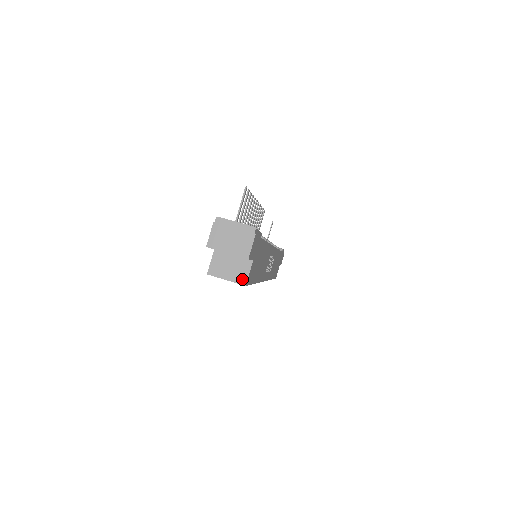
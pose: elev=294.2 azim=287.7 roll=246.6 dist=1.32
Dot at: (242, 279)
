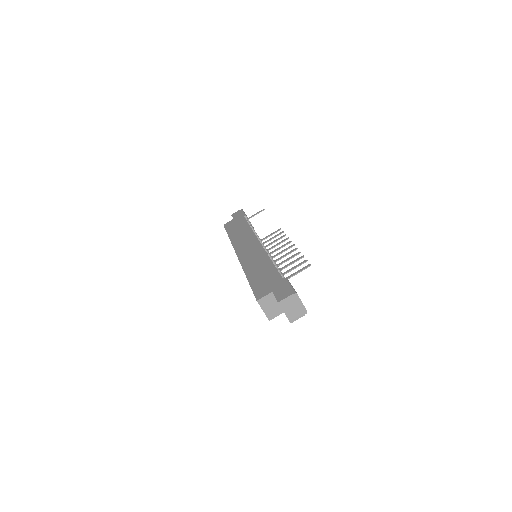
Dot at: (271, 316)
